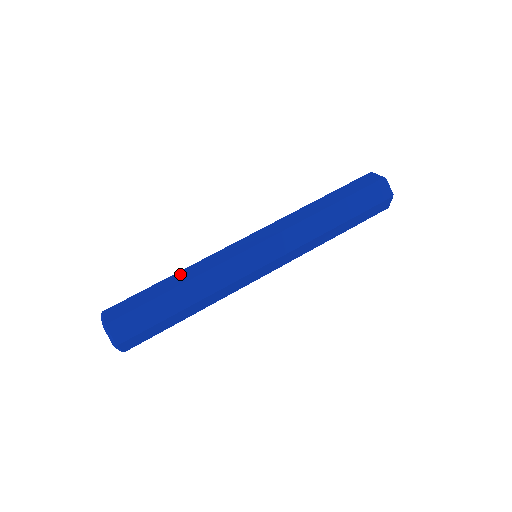
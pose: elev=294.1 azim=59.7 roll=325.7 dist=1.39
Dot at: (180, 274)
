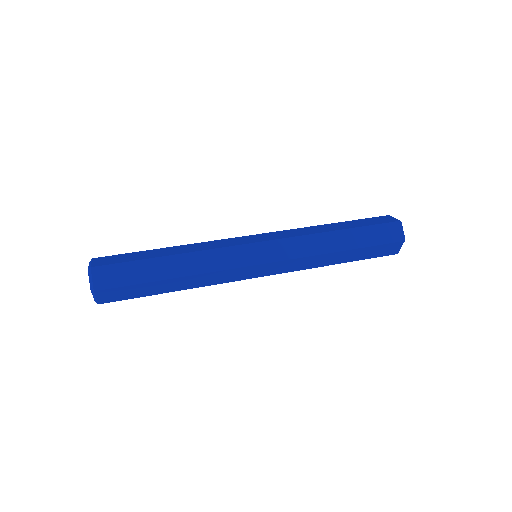
Dot at: (178, 247)
